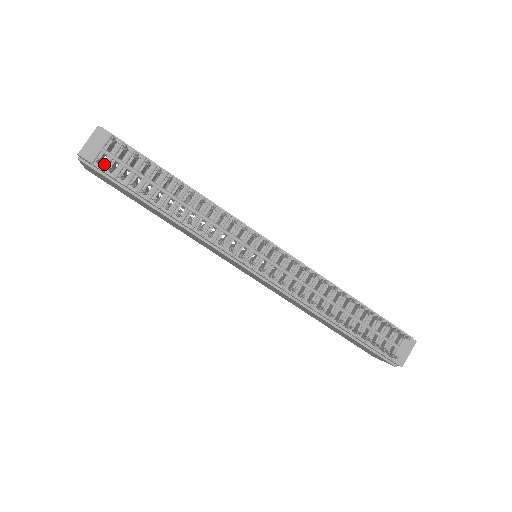
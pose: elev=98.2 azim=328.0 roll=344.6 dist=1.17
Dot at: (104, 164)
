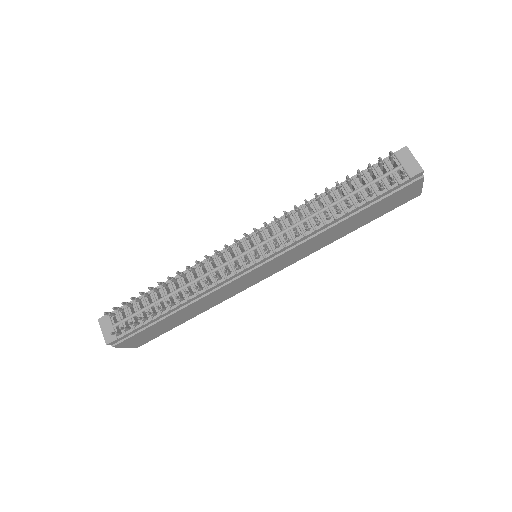
Dot at: (122, 331)
